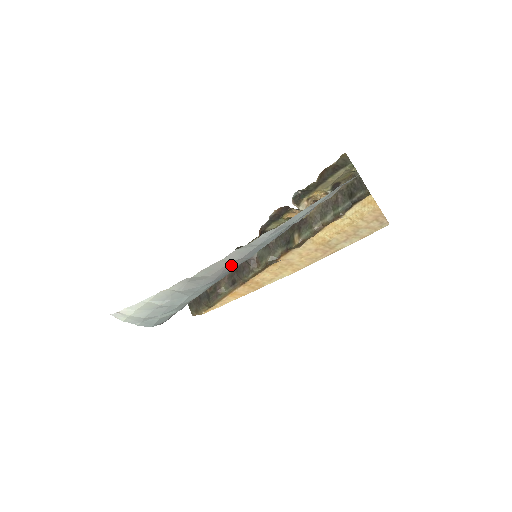
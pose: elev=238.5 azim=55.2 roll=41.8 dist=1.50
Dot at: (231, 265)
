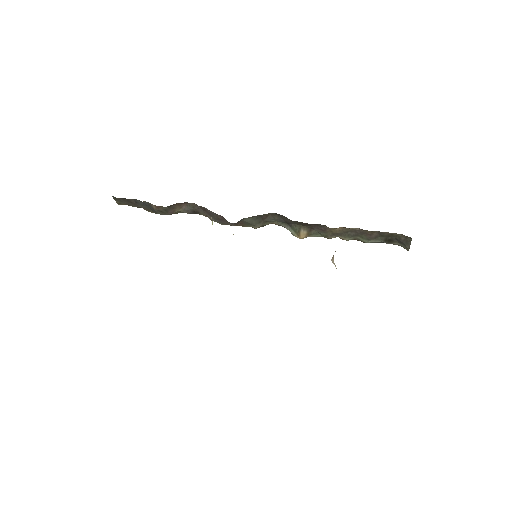
Dot at: occluded
